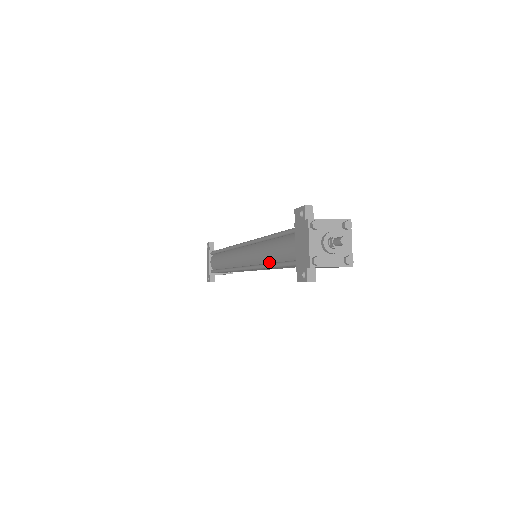
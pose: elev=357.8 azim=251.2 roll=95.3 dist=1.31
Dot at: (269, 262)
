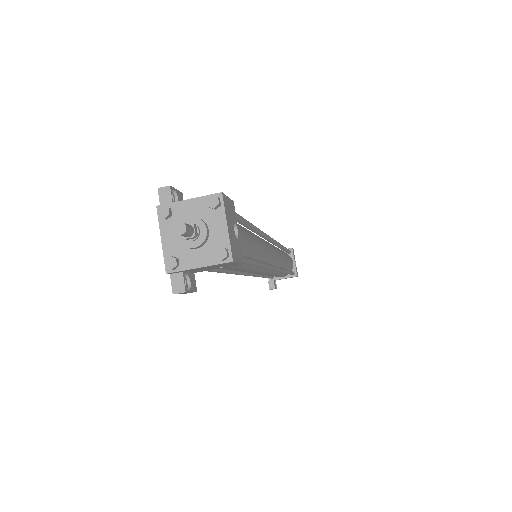
Dot at: occluded
